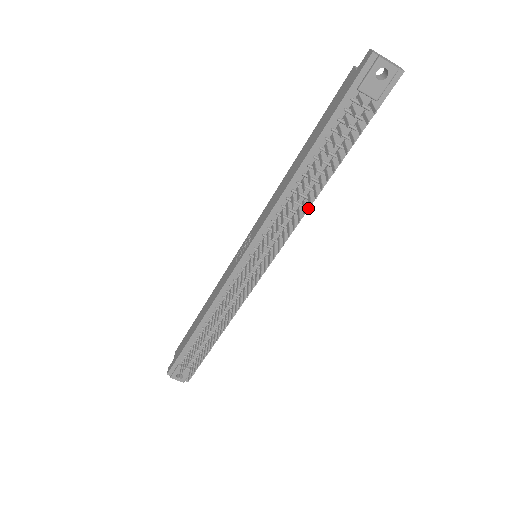
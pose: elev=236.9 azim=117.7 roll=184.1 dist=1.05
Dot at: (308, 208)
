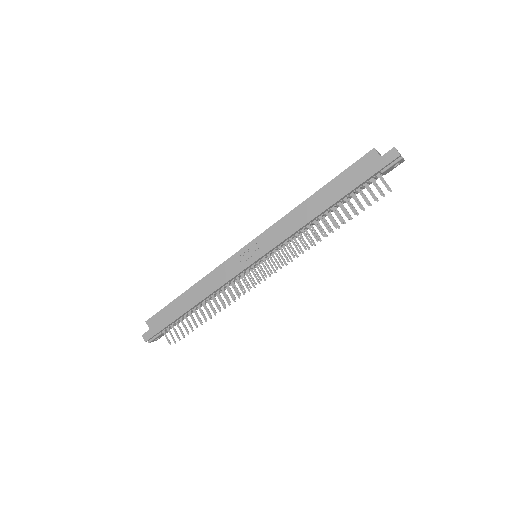
Dot at: occluded
